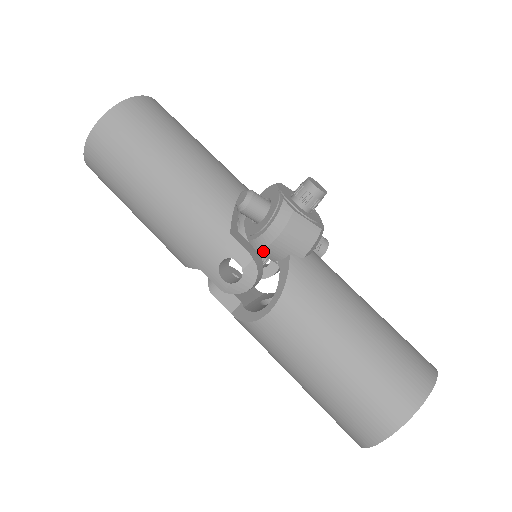
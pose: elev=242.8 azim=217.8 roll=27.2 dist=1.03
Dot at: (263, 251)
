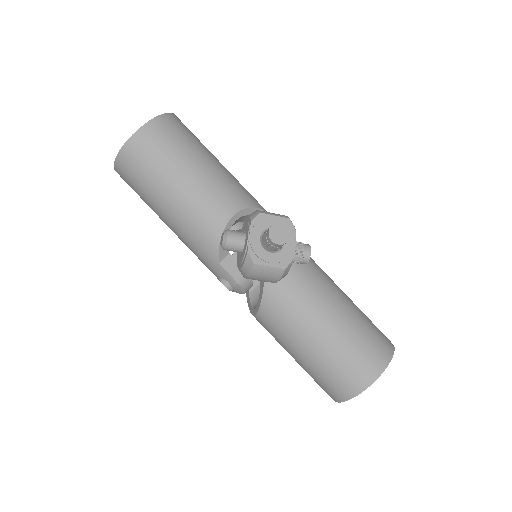
Dot at: occluded
